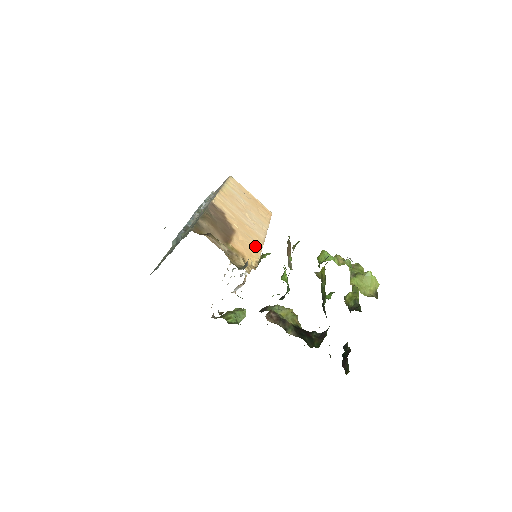
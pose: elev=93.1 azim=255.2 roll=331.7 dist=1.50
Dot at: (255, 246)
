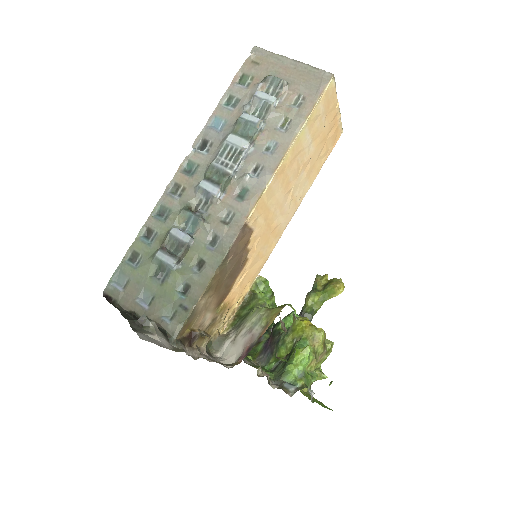
Dot at: (260, 265)
